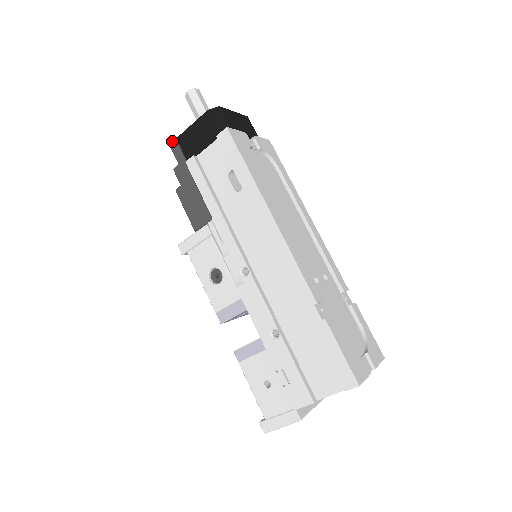
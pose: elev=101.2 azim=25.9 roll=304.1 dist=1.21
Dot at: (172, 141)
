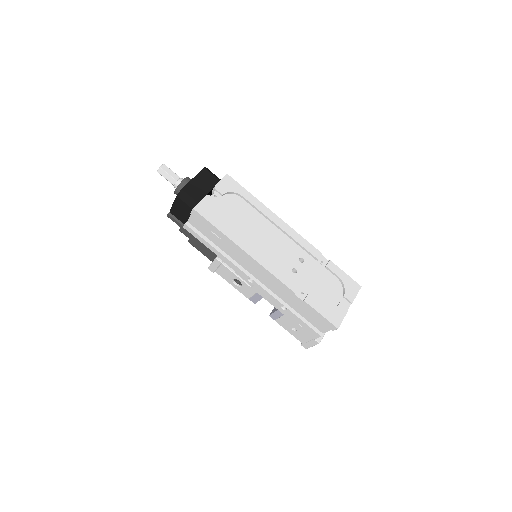
Dot at: (168, 215)
